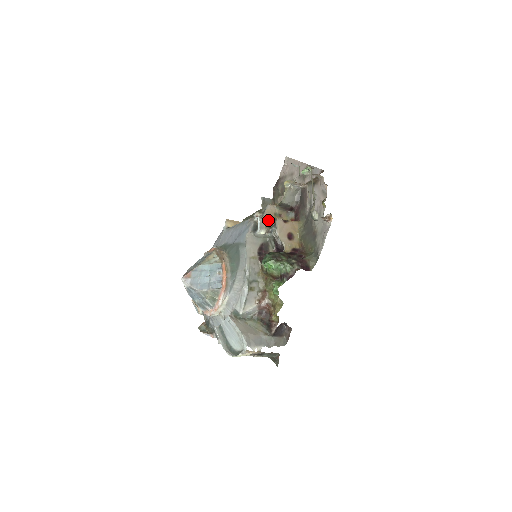
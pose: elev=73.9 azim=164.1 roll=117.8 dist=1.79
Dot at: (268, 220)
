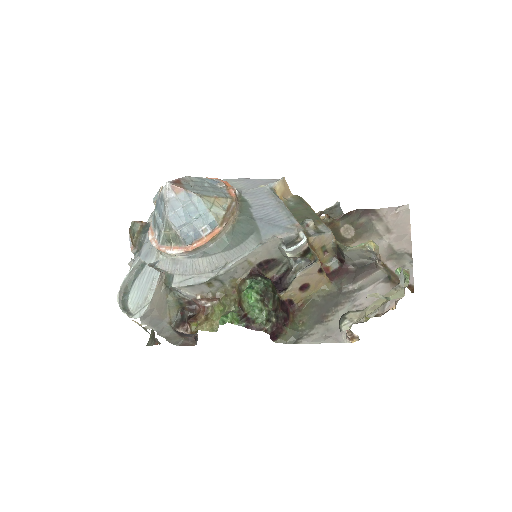
Dot at: (310, 250)
